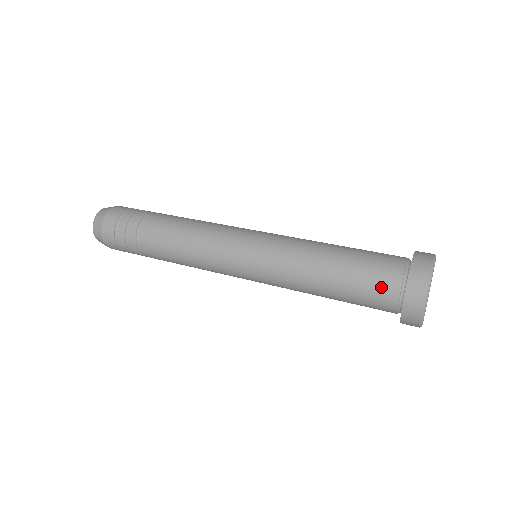
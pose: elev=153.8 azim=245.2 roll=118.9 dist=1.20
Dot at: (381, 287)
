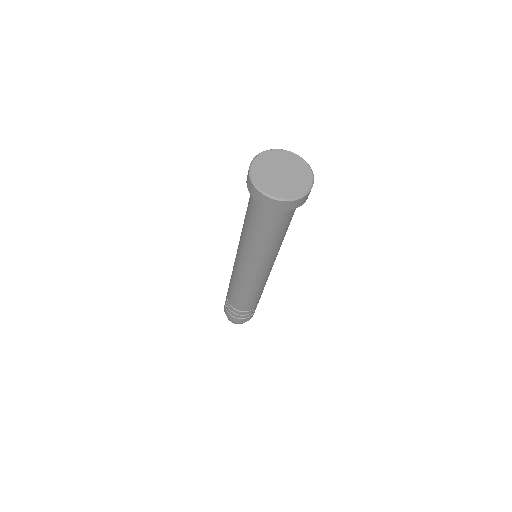
Dot at: occluded
